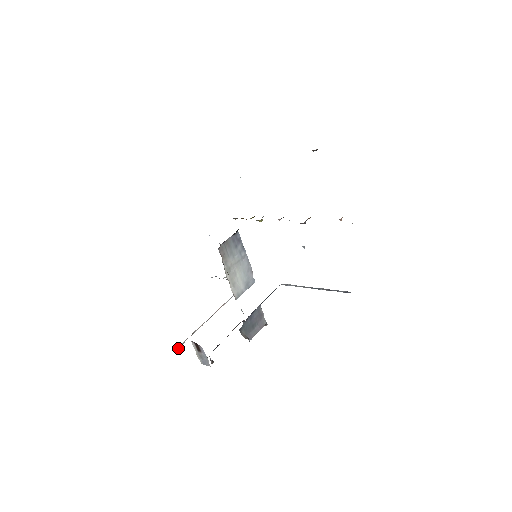
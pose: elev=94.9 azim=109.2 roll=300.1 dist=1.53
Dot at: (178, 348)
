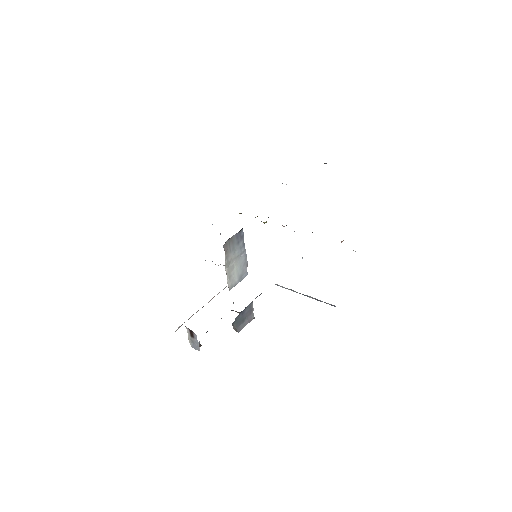
Dot at: occluded
